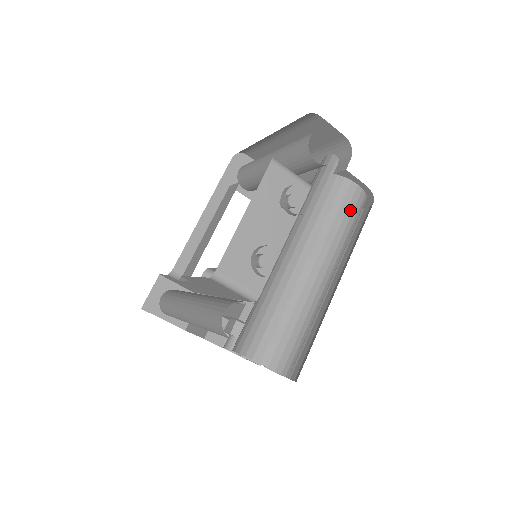
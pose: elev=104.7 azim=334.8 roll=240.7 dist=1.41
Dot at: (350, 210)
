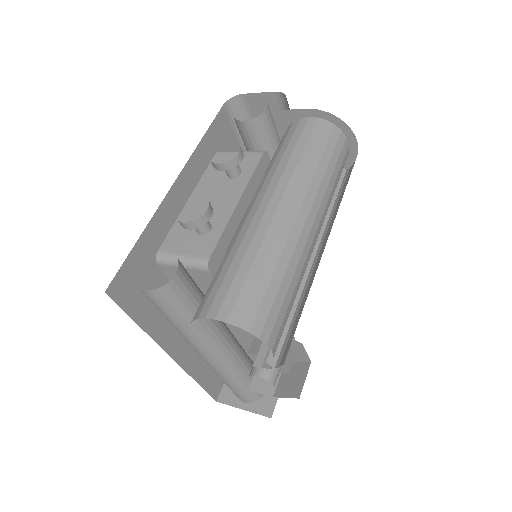
Dot at: (304, 139)
